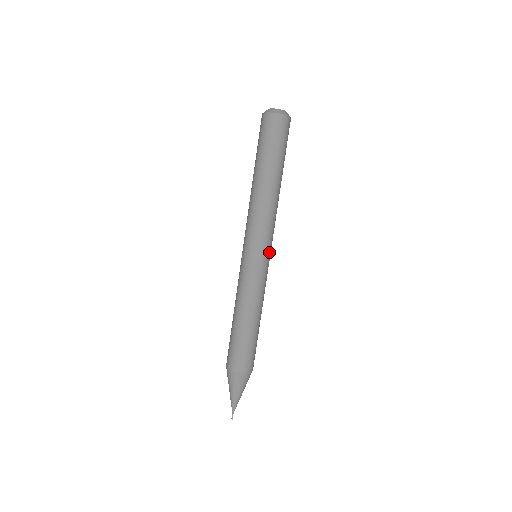
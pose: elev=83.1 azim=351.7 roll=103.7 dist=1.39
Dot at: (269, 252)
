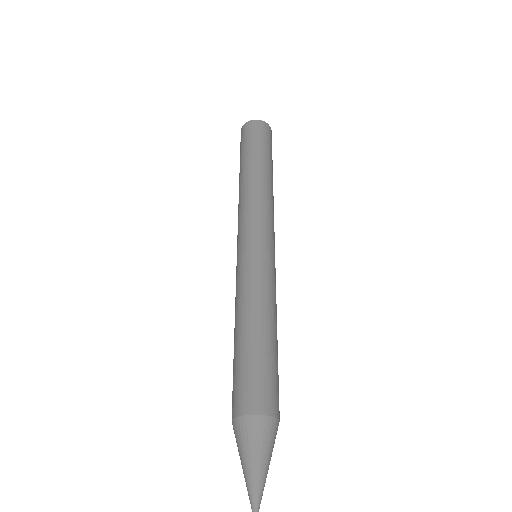
Dot at: (274, 246)
